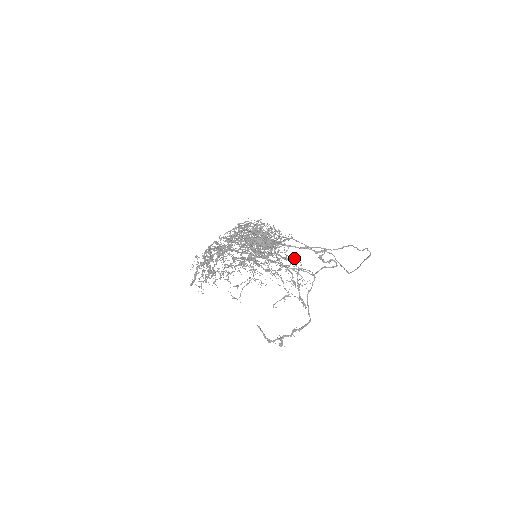
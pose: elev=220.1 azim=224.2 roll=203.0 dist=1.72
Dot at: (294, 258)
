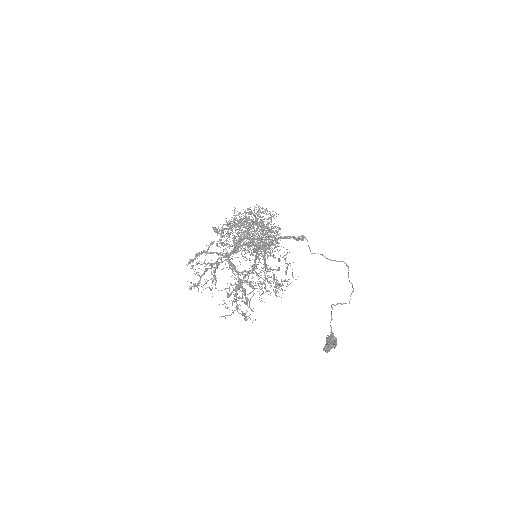
Dot at: occluded
